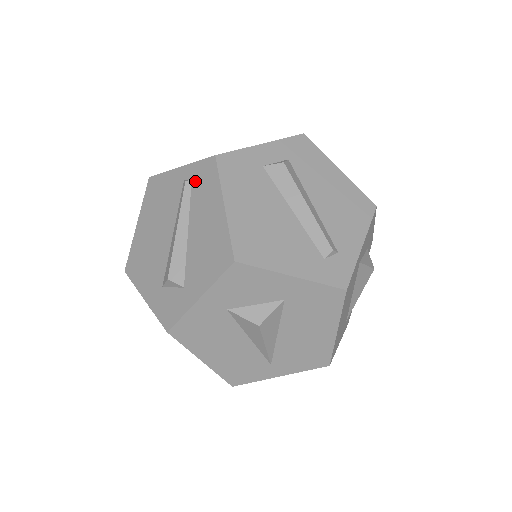
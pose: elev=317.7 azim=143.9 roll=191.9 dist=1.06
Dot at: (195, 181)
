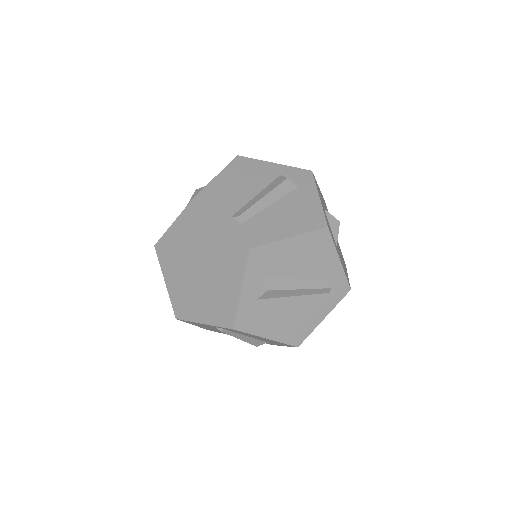
Dot at: occluded
